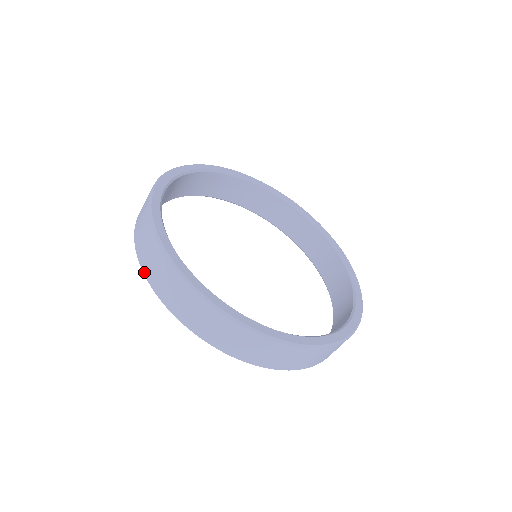
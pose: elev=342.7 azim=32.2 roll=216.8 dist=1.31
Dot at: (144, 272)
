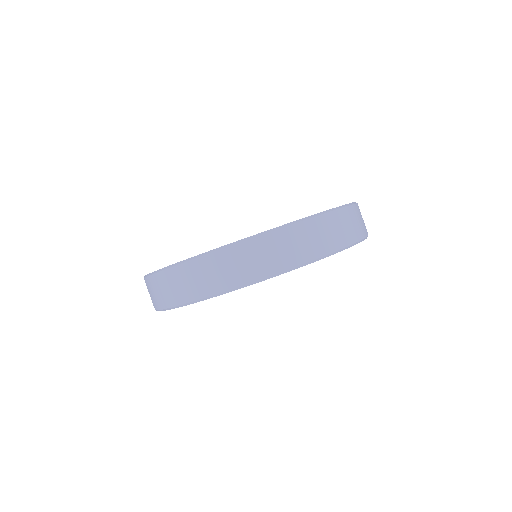
Dot at: (276, 272)
